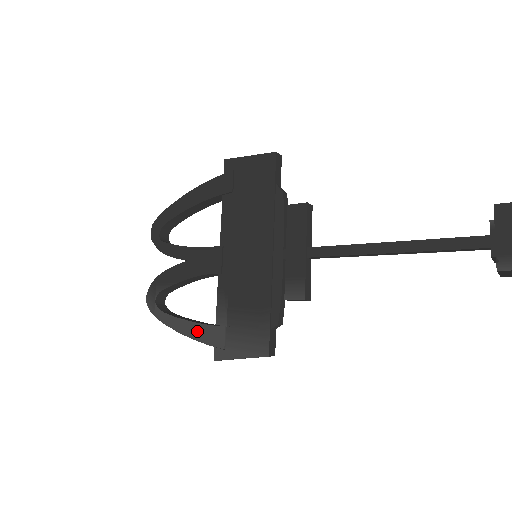
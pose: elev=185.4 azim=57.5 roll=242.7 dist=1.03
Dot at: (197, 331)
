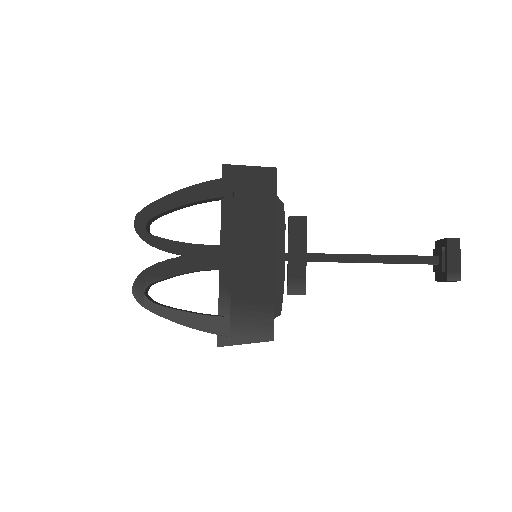
Dot at: (198, 321)
